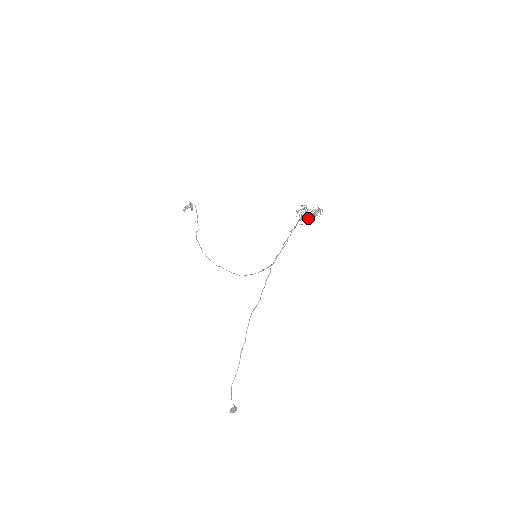
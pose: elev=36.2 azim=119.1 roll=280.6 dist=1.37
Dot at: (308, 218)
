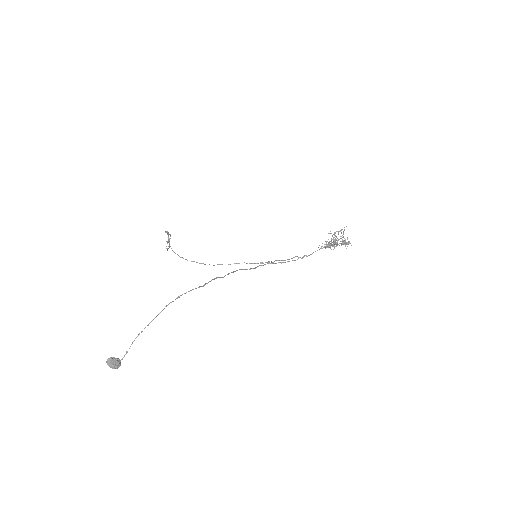
Dot at: occluded
